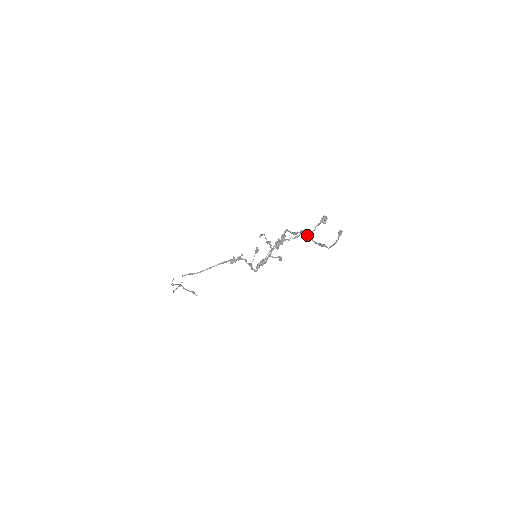
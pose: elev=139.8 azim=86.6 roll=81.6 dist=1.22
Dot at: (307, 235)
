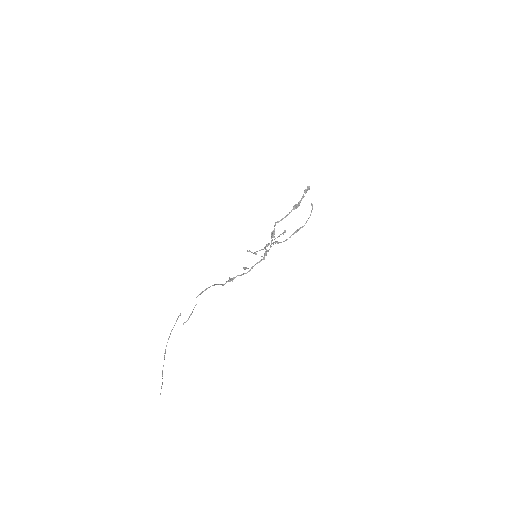
Dot at: occluded
